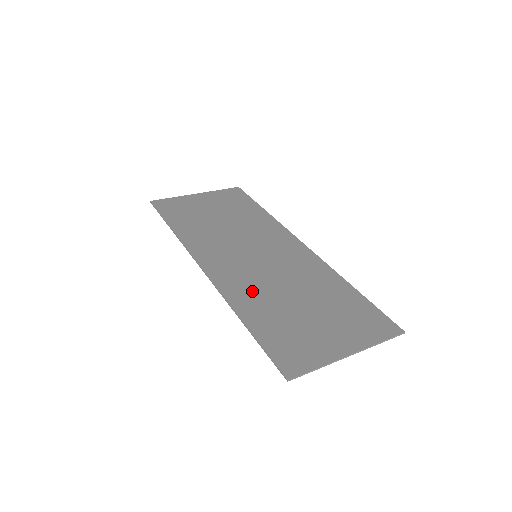
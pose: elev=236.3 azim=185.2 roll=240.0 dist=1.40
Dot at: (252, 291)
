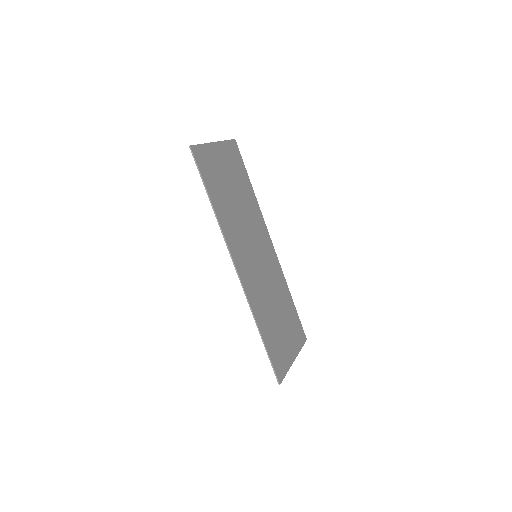
Dot at: (260, 301)
